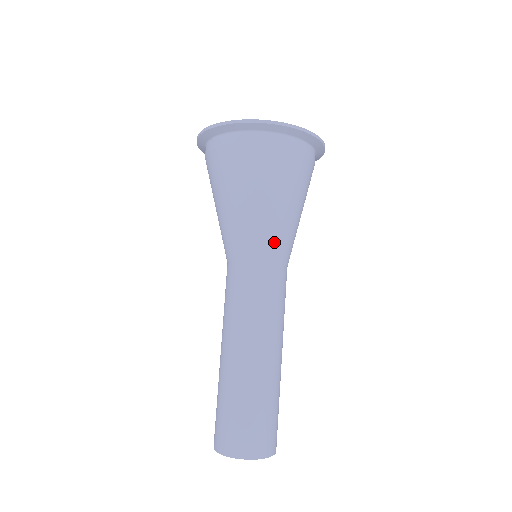
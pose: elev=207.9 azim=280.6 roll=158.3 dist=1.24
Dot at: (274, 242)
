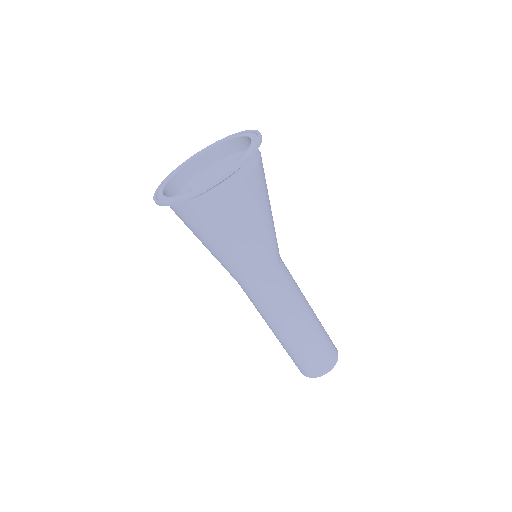
Dot at: (253, 269)
